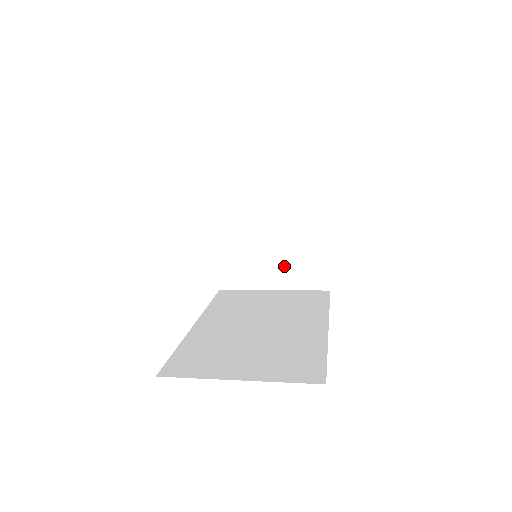
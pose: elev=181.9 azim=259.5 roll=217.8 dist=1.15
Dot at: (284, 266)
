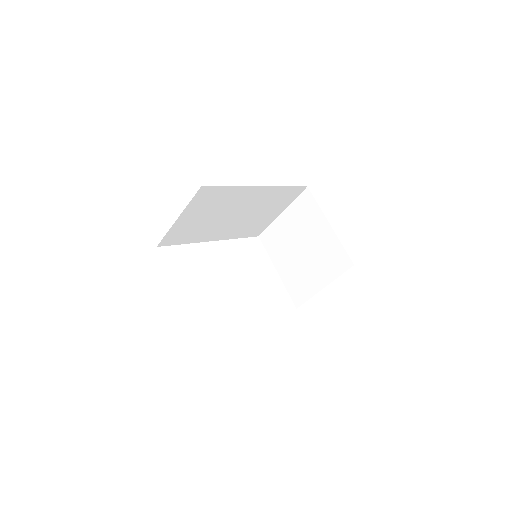
Dot at: (320, 267)
